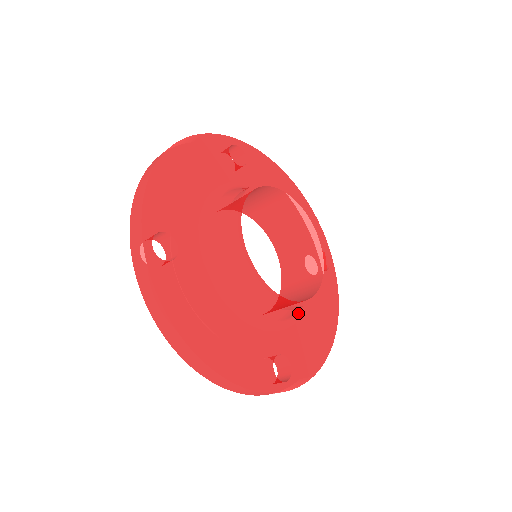
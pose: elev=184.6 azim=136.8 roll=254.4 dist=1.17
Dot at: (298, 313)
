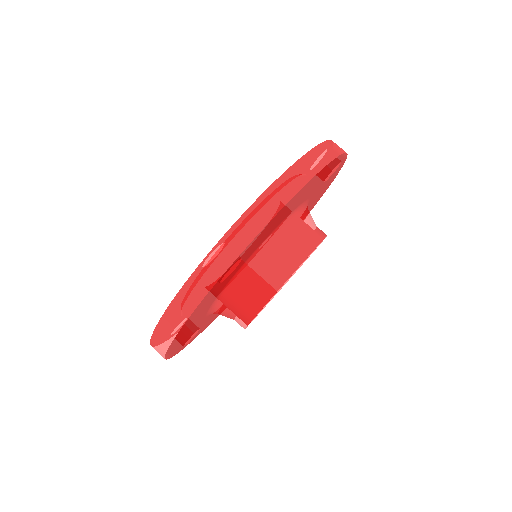
Dot at: occluded
